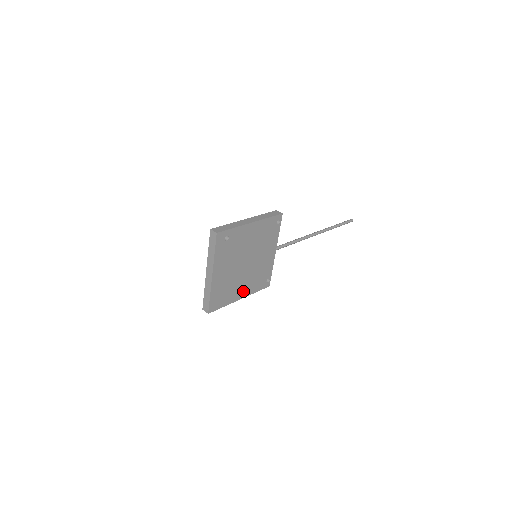
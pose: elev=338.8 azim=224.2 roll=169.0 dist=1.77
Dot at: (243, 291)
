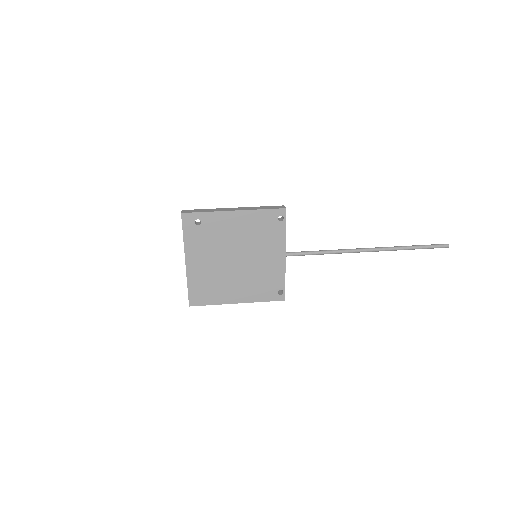
Dot at: (240, 294)
